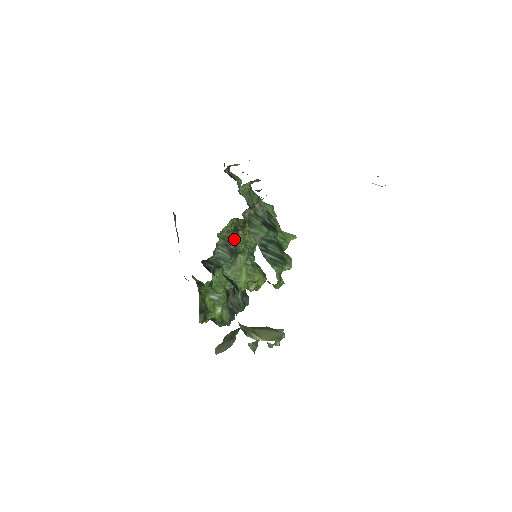
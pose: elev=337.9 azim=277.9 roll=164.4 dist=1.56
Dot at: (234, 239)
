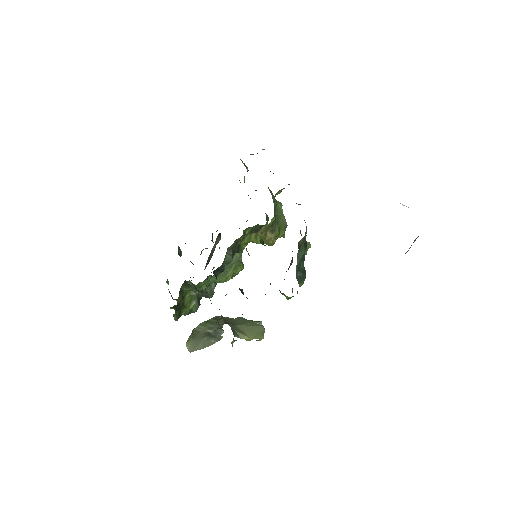
Dot at: (240, 240)
